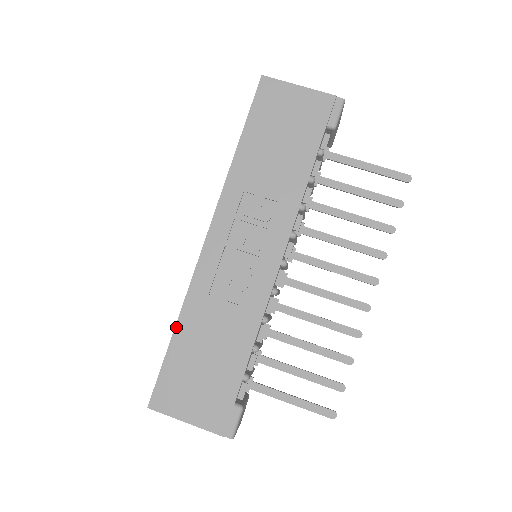
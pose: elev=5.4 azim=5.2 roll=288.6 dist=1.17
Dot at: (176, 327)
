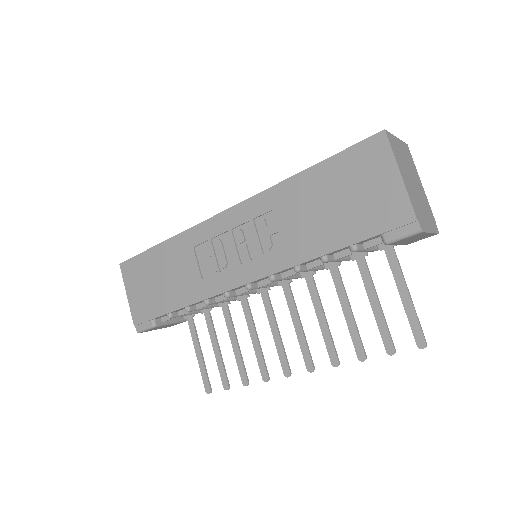
Dot at: (164, 242)
